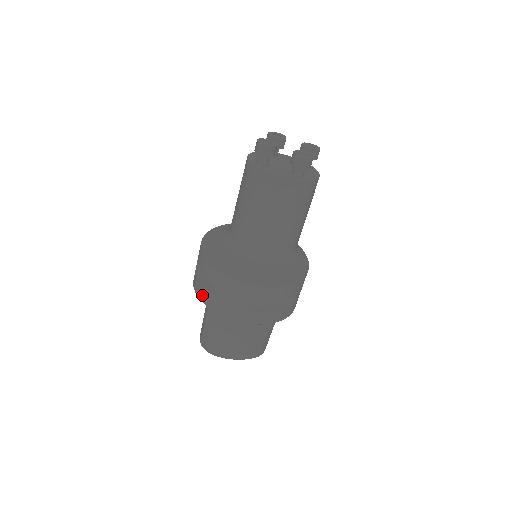
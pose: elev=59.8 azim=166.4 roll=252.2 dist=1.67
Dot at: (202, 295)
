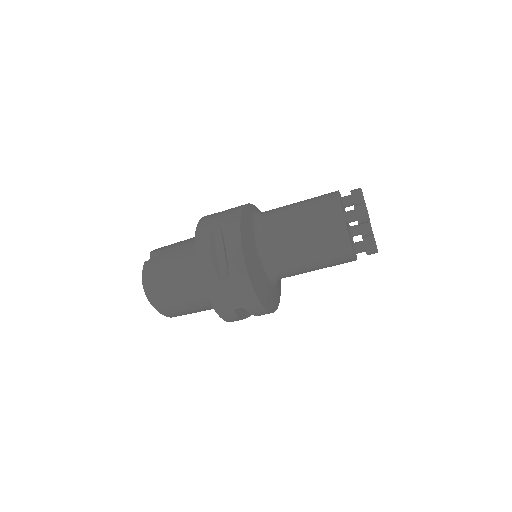
Dot at: (205, 266)
